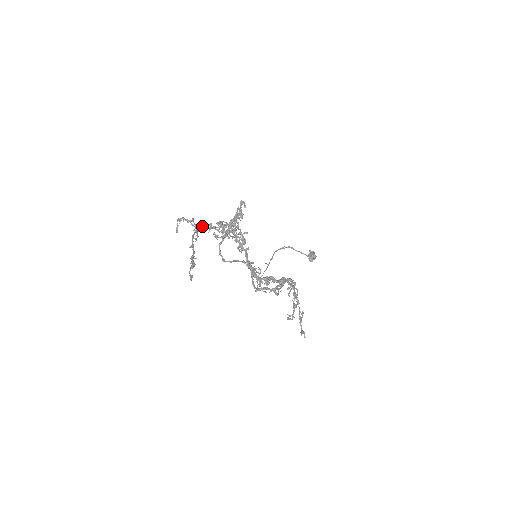
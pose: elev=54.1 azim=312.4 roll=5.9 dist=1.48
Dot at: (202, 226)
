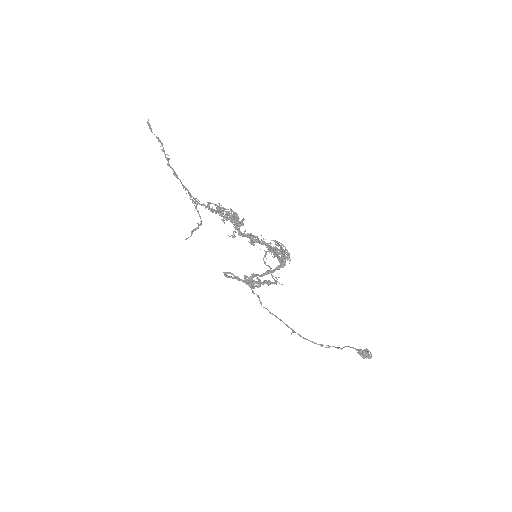
Dot at: (201, 205)
